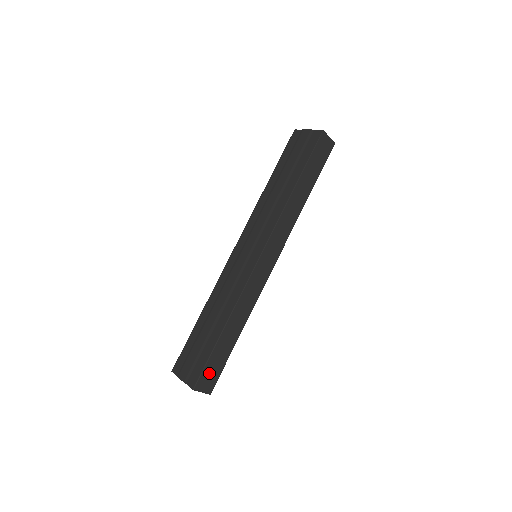
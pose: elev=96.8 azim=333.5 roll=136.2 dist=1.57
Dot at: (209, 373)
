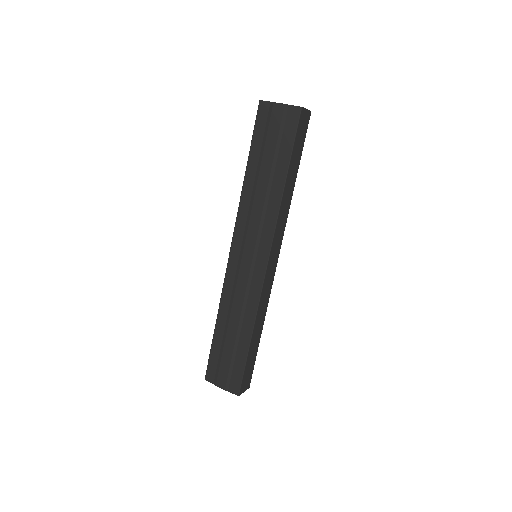
Dot at: (246, 376)
